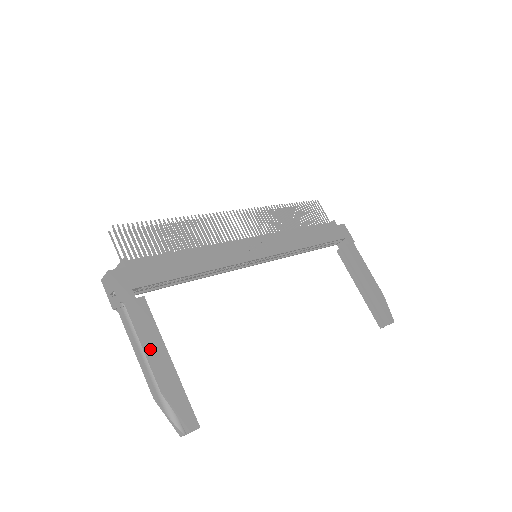
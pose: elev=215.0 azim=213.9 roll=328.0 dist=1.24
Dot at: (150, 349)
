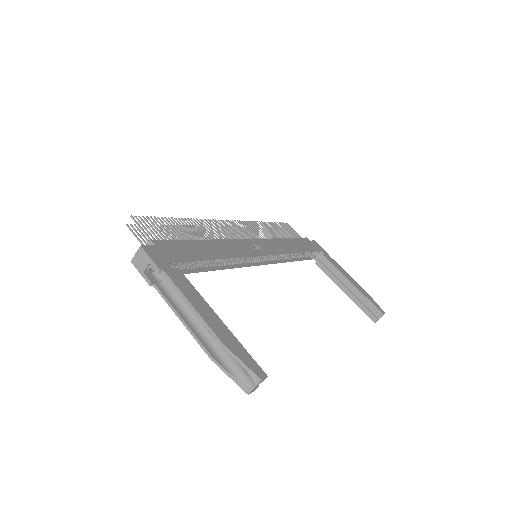
Dot at: (199, 309)
